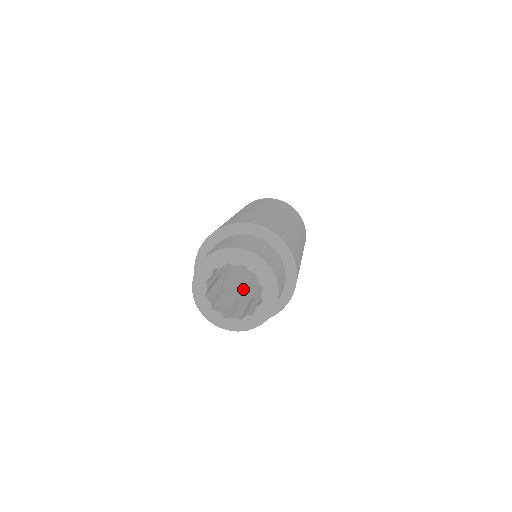
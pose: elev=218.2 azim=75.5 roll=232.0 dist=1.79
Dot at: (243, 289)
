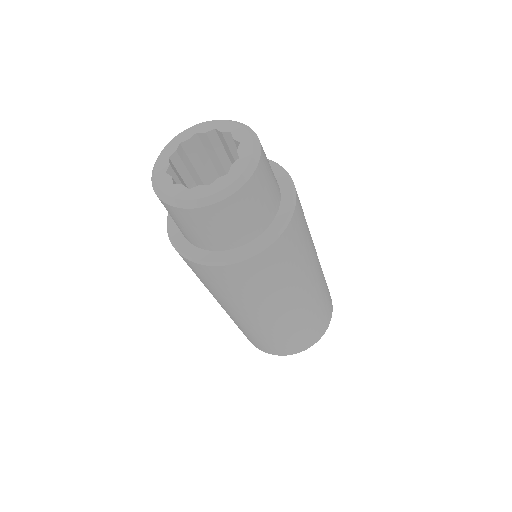
Dot at: occluded
